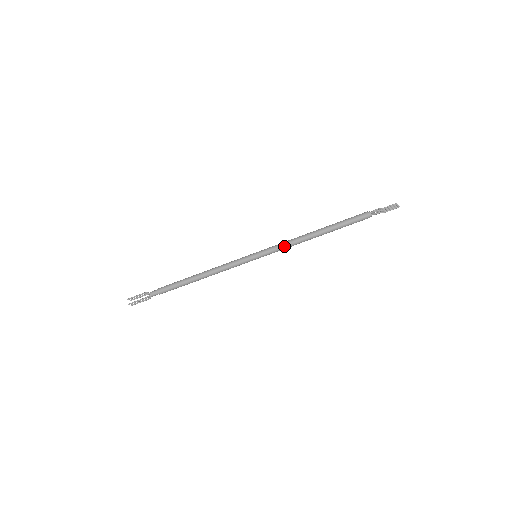
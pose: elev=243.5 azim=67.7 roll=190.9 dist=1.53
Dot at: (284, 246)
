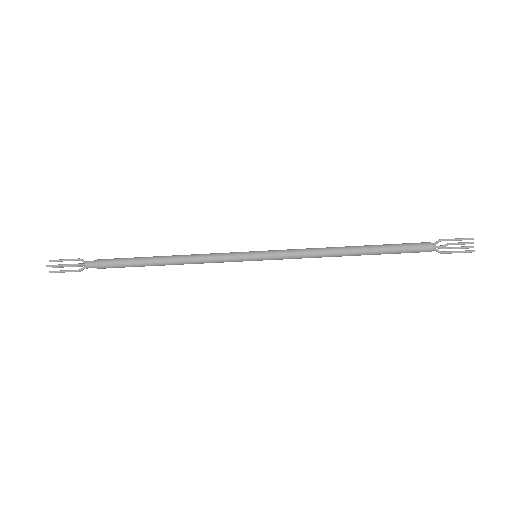
Dot at: (301, 258)
